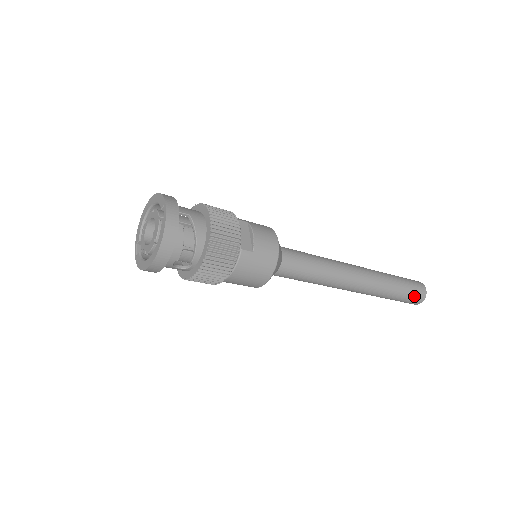
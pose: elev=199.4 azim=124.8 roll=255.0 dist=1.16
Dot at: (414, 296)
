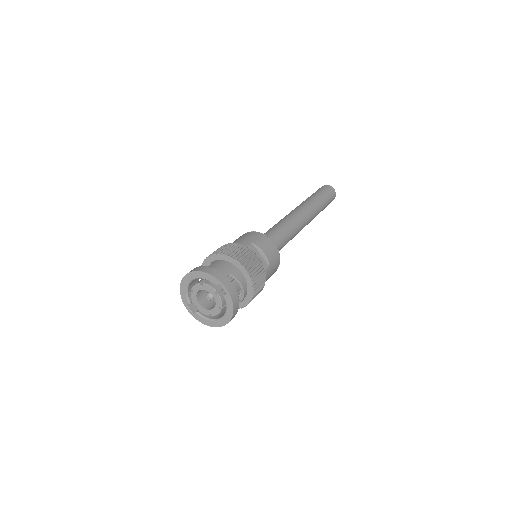
Dot at: (331, 201)
